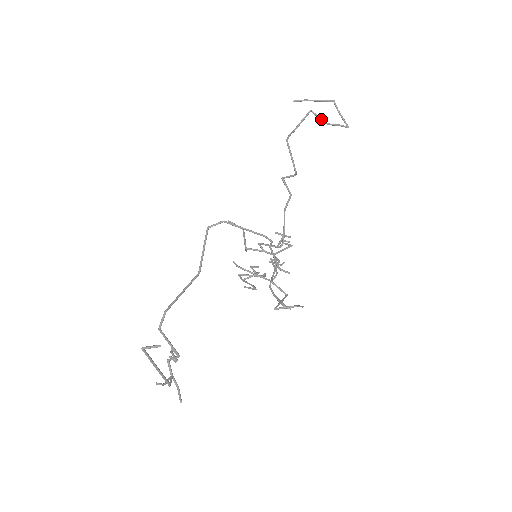
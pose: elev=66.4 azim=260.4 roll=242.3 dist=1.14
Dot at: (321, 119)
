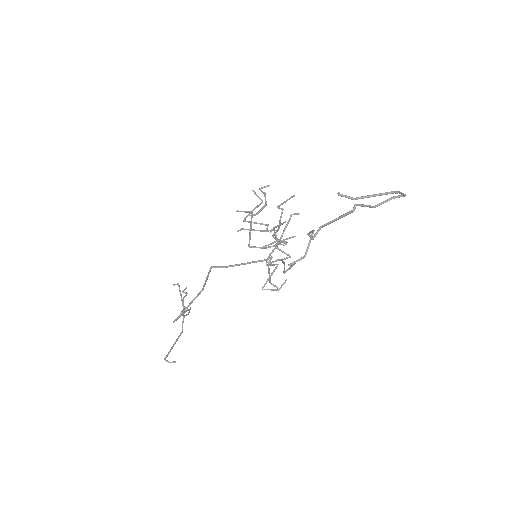
Dot at: occluded
